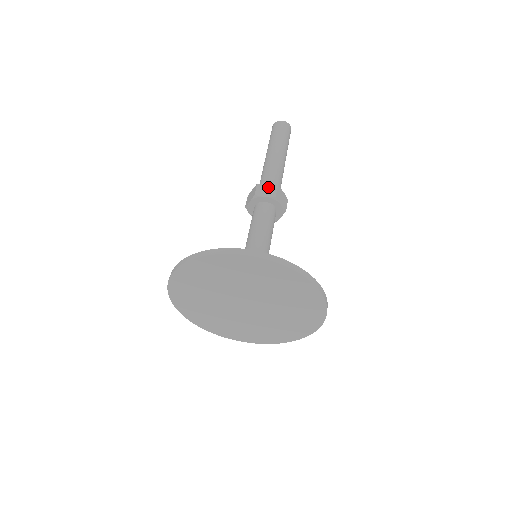
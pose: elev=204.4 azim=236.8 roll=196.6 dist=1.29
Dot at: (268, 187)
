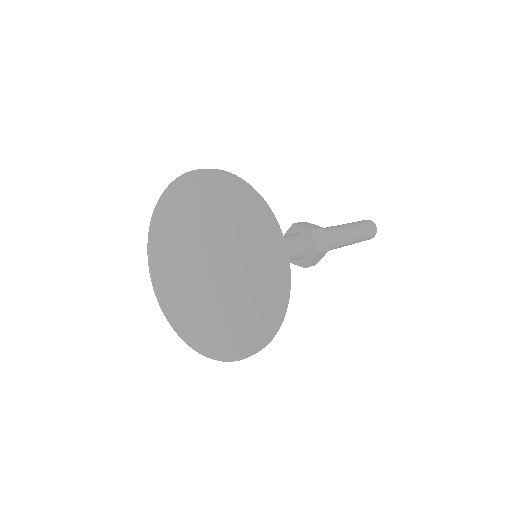
Dot at: occluded
